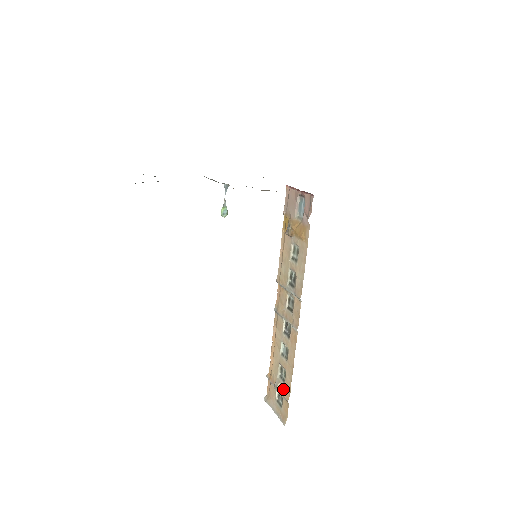
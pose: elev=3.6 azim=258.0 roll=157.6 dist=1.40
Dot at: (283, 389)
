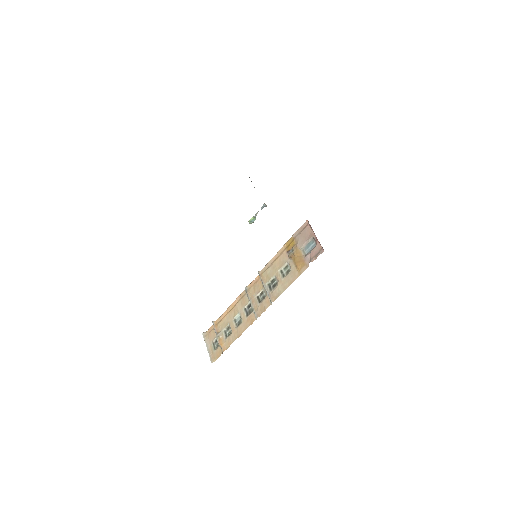
Dot at: (223, 341)
